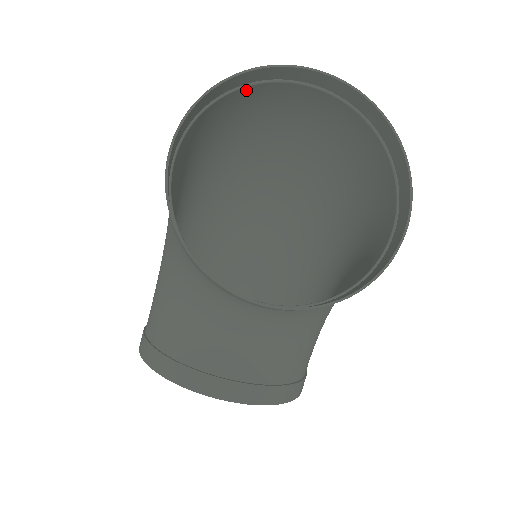
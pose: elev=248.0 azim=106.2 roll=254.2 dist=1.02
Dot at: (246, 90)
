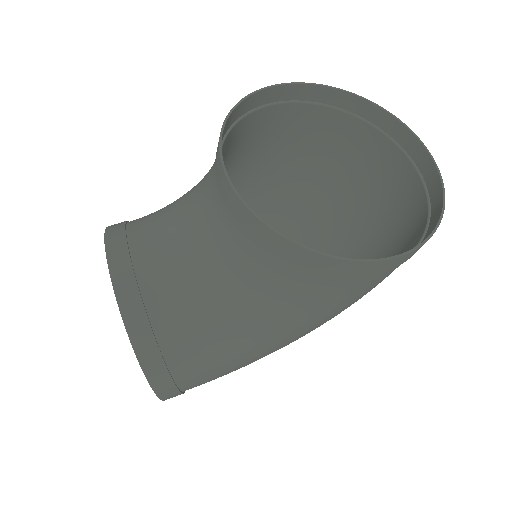
Dot at: (369, 131)
